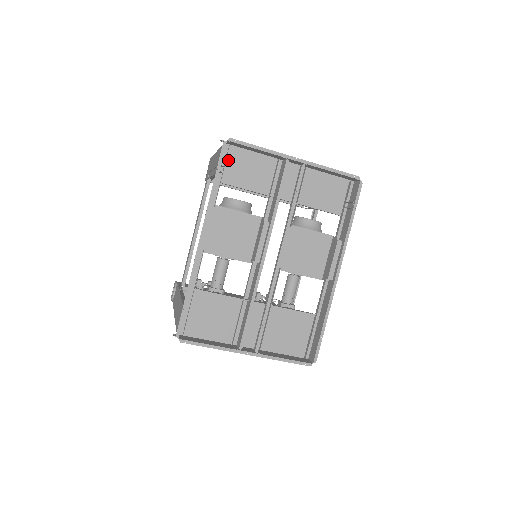
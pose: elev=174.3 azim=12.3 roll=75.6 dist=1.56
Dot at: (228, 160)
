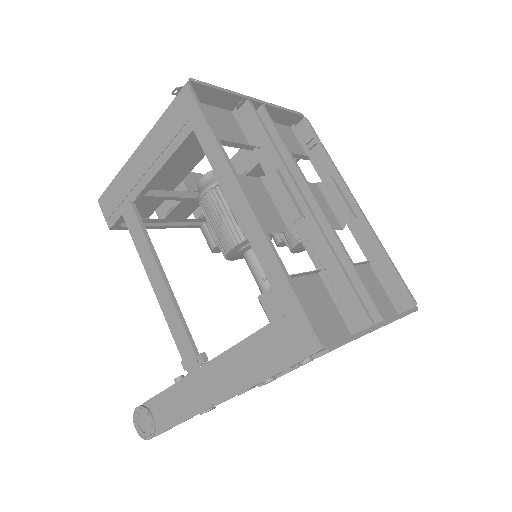
Dot at: occluded
